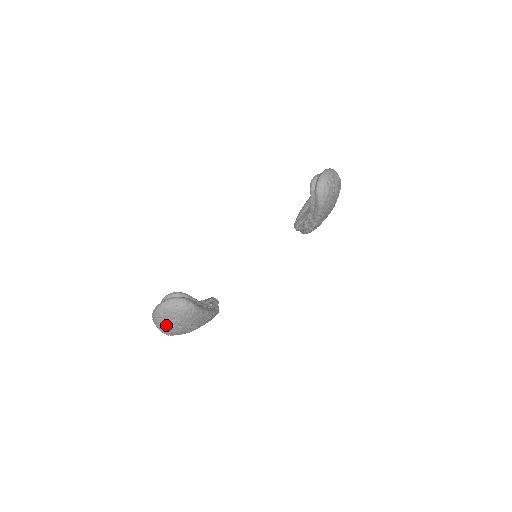
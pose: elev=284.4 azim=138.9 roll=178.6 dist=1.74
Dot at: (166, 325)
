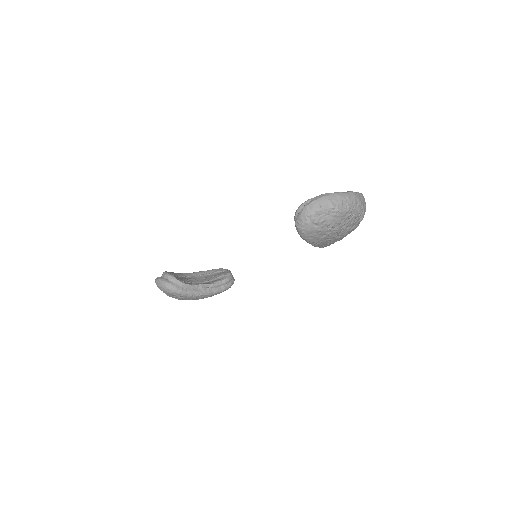
Dot at: occluded
